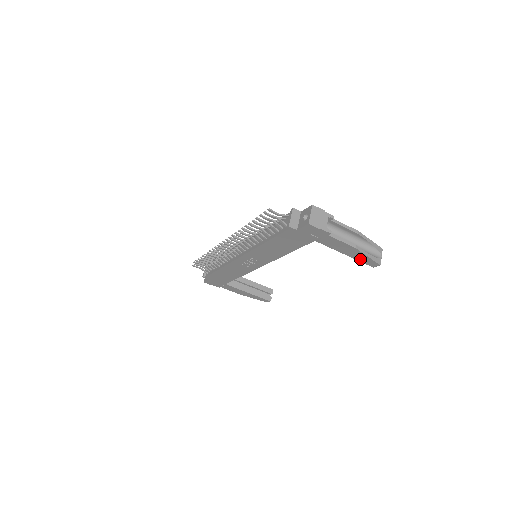
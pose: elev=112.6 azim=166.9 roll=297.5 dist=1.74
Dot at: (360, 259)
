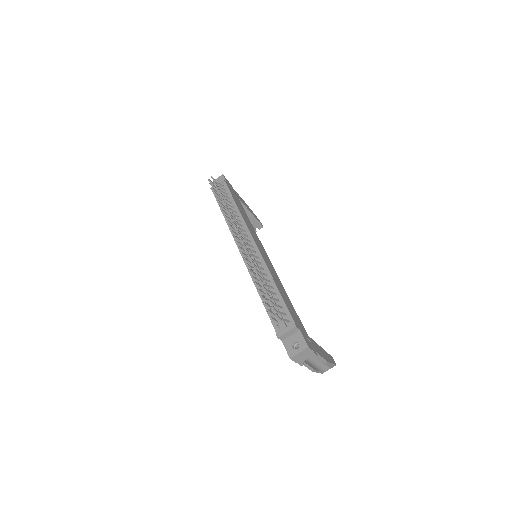
Dot at: occluded
